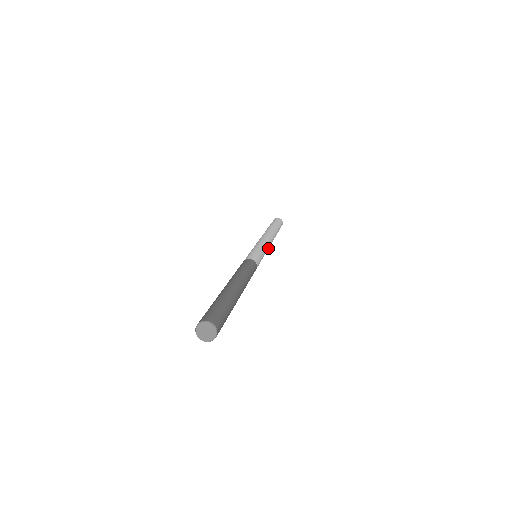
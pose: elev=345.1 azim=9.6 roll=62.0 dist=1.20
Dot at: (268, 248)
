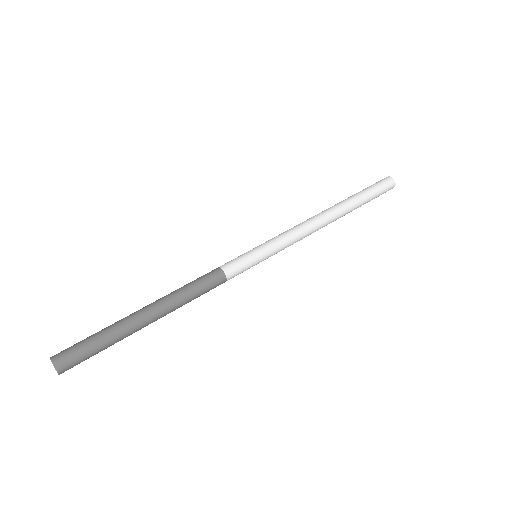
Dot at: occluded
